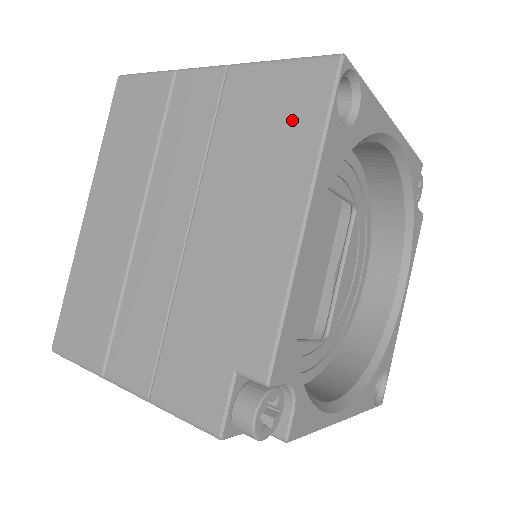
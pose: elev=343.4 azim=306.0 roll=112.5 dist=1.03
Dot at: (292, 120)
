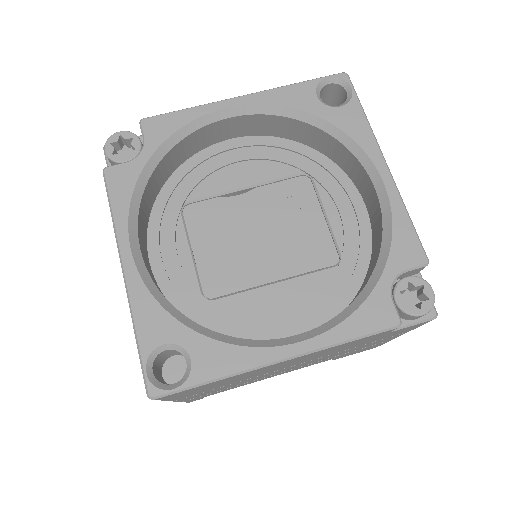
Dot at: occluded
